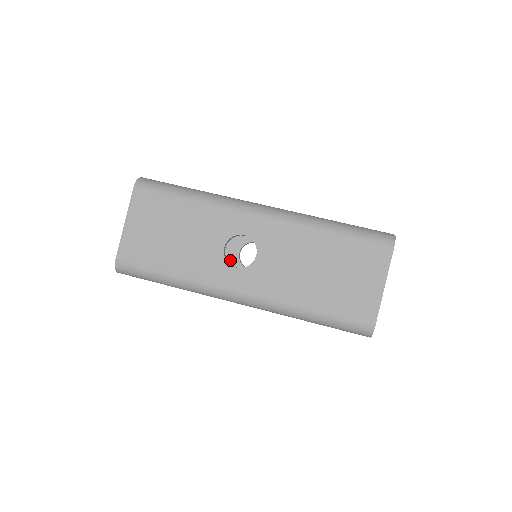
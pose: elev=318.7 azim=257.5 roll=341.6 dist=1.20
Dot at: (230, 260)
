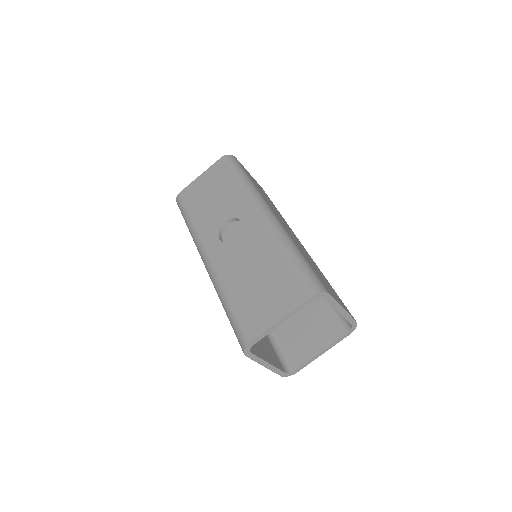
Dot at: occluded
